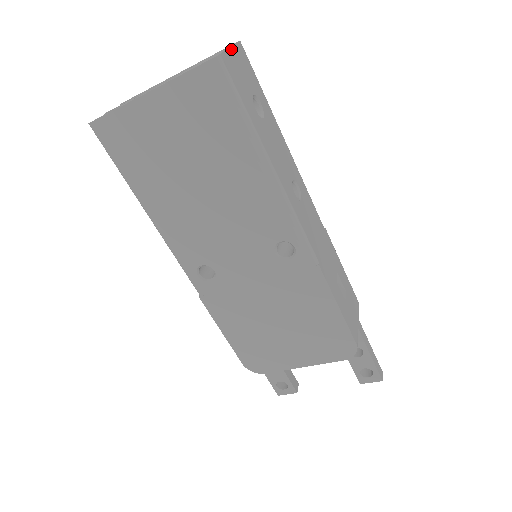
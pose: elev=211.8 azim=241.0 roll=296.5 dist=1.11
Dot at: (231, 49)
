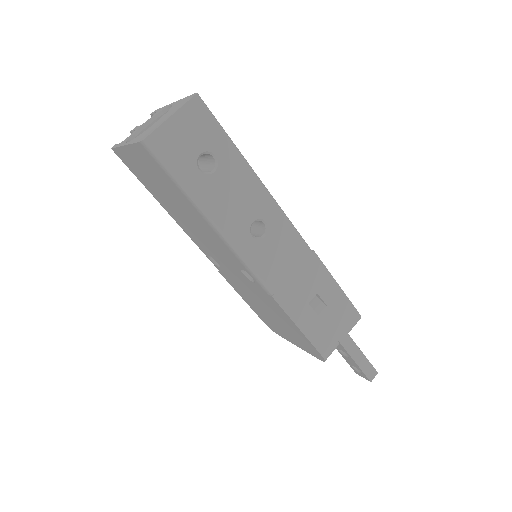
Dot at: (171, 118)
